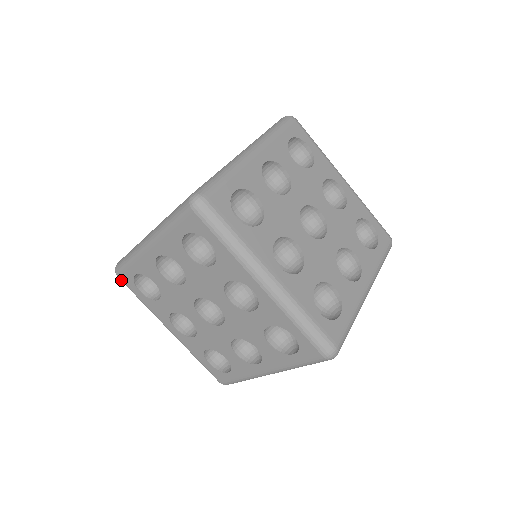
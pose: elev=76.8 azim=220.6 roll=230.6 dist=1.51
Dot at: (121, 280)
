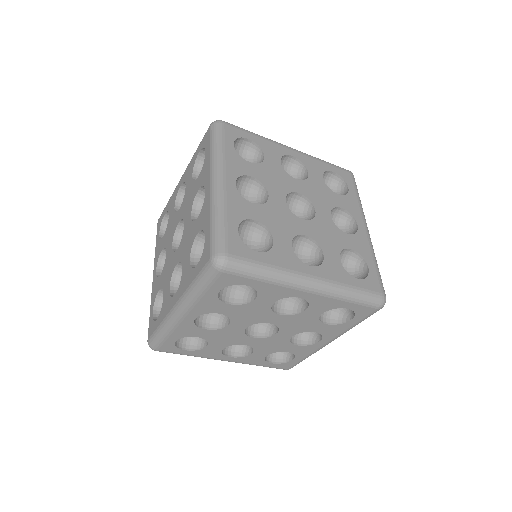
Dot at: occluded
